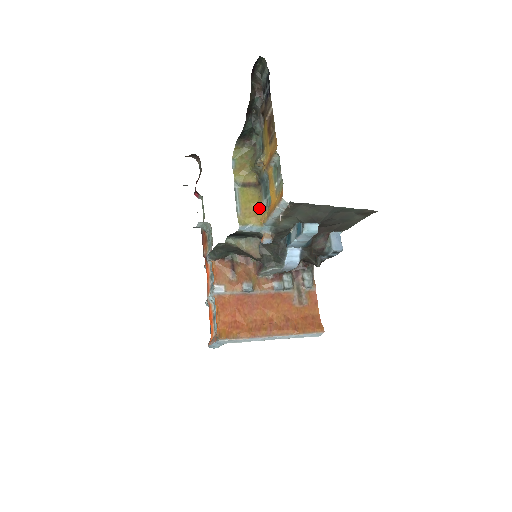
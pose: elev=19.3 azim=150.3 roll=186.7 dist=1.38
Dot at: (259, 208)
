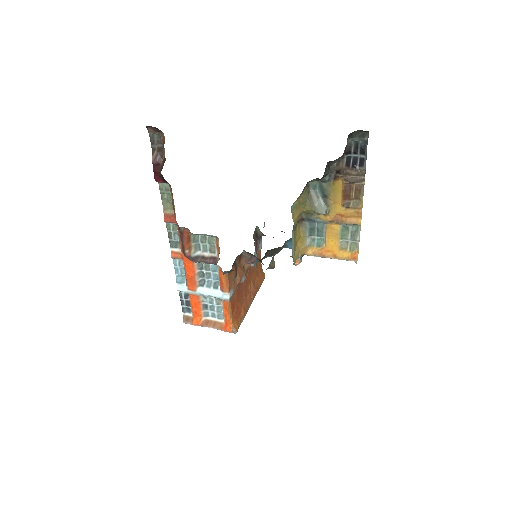
Dot at: (302, 242)
